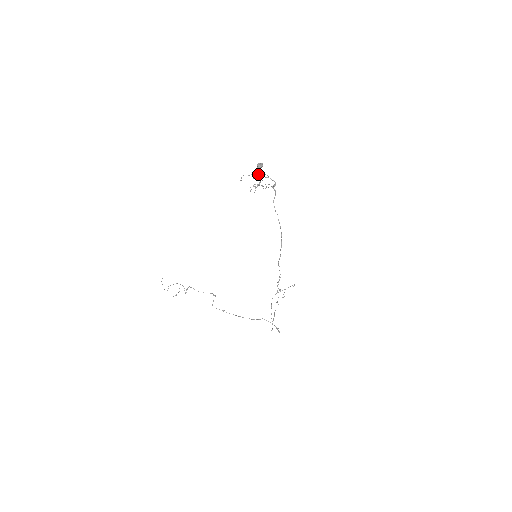
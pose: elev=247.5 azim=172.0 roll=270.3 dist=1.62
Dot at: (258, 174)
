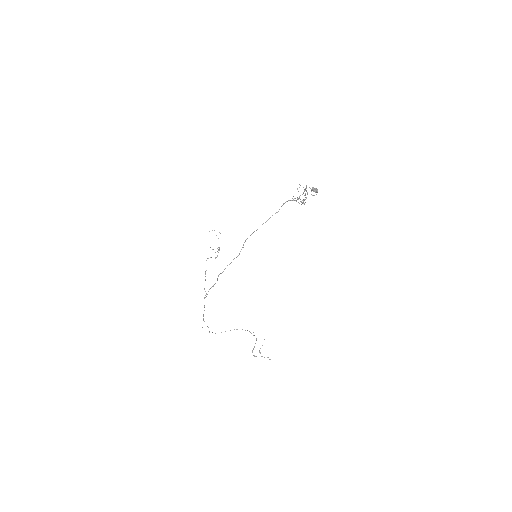
Dot at: (306, 190)
